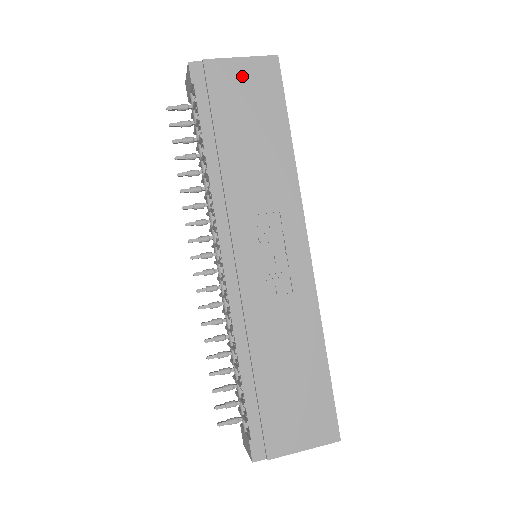
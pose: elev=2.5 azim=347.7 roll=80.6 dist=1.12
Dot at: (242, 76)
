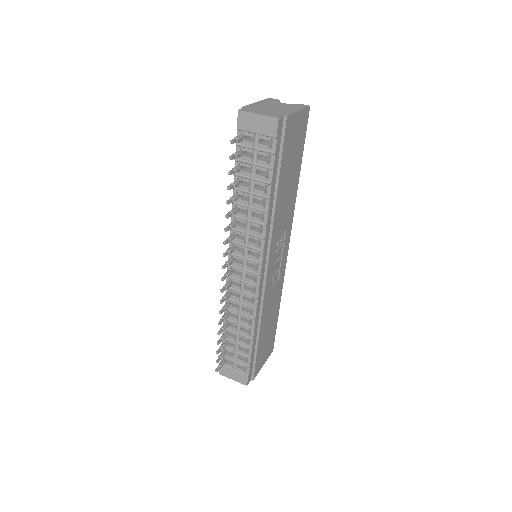
Dot at: (296, 128)
